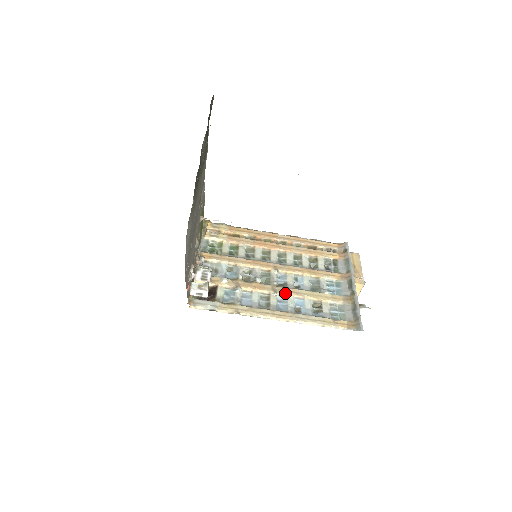
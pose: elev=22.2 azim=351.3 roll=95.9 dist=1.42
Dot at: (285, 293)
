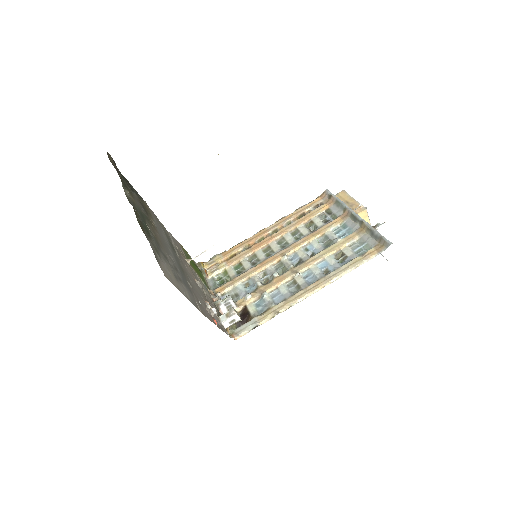
Dot at: (305, 267)
